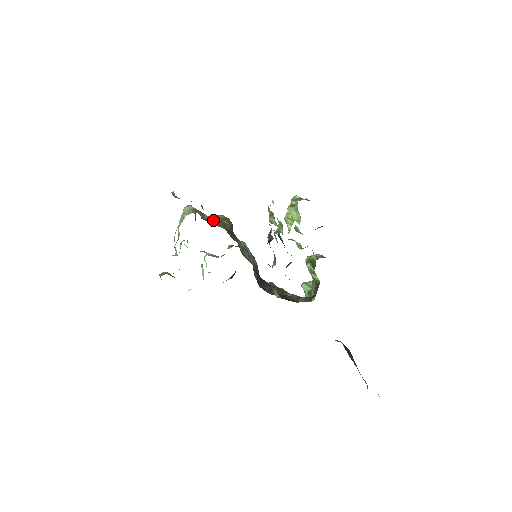
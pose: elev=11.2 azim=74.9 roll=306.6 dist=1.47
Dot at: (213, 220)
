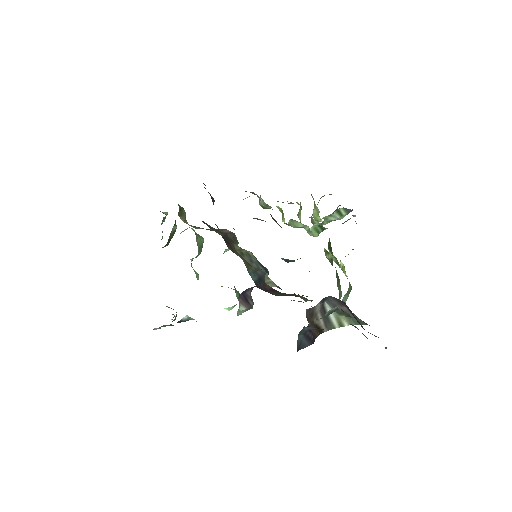
Dot at: occluded
